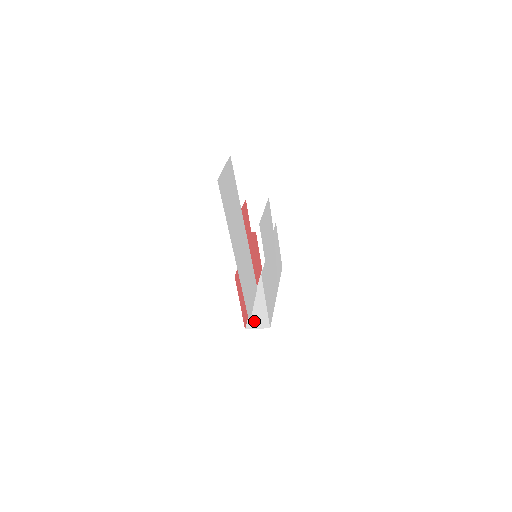
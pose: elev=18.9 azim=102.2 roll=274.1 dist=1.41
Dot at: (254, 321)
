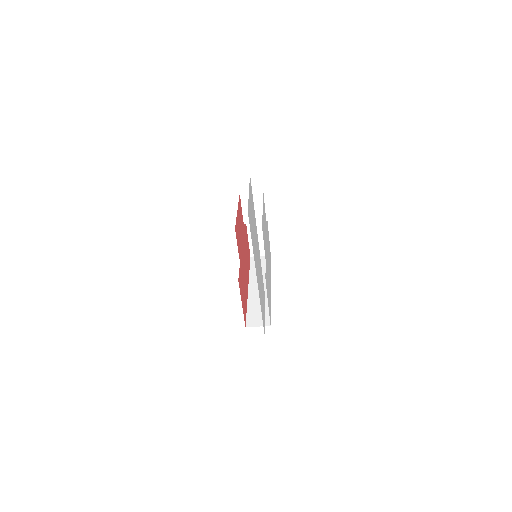
Dot at: (253, 318)
